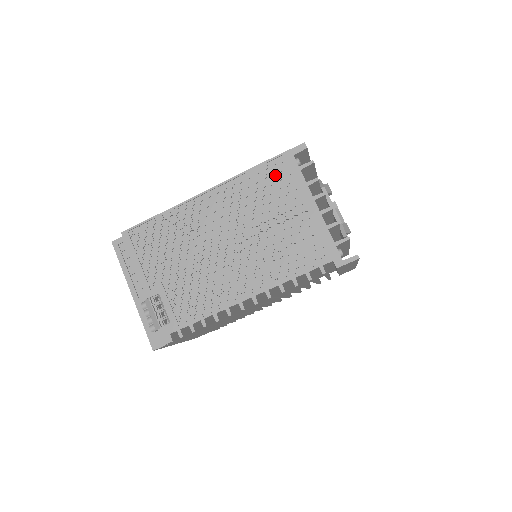
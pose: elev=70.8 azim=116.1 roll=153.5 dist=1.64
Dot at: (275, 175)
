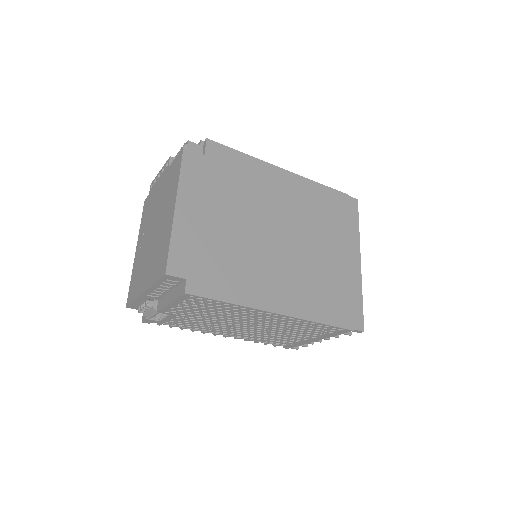
Dot at: (326, 329)
